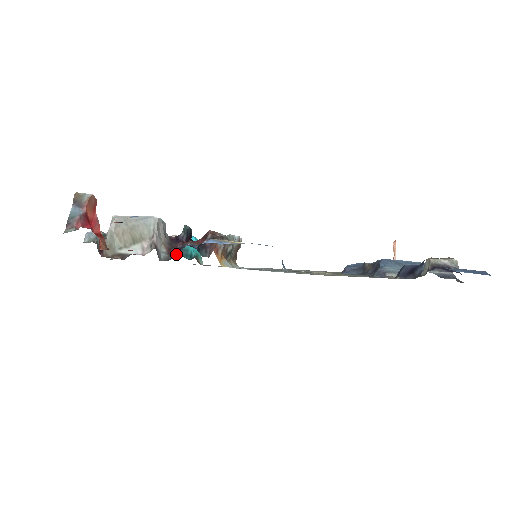
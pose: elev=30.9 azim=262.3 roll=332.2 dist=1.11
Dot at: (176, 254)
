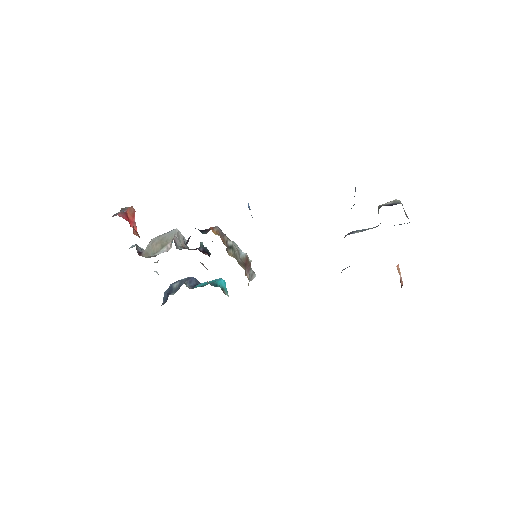
Dot at: (187, 242)
